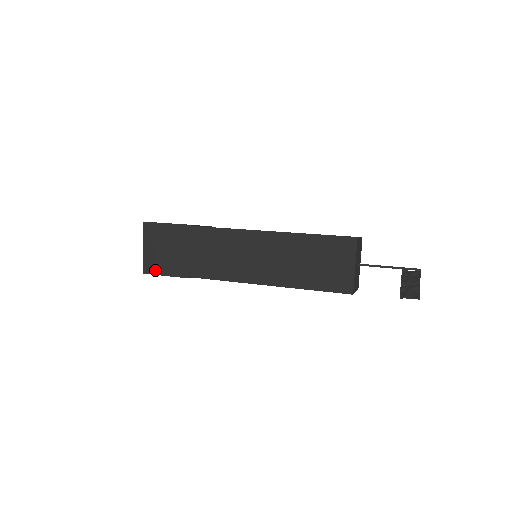
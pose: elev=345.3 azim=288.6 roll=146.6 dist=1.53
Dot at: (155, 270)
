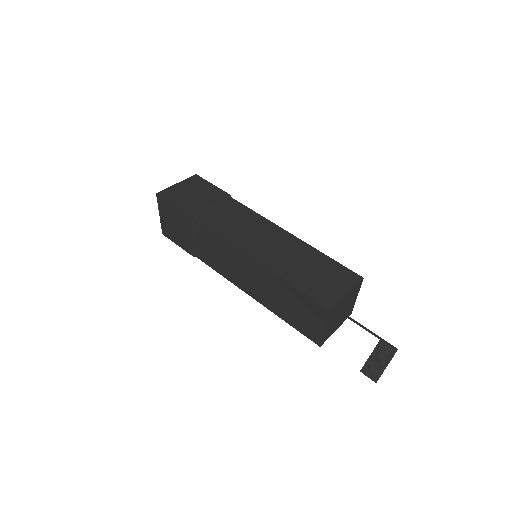
Dot at: (170, 237)
